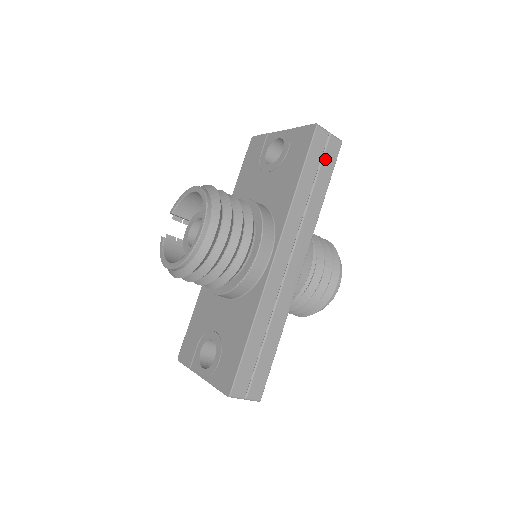
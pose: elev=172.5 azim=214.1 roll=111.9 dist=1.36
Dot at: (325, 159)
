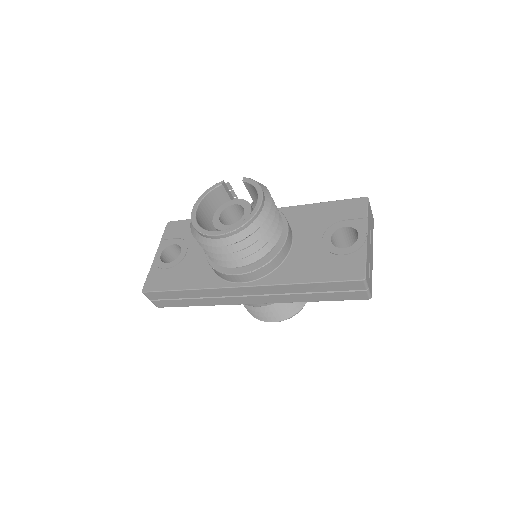
Dot at: (343, 293)
